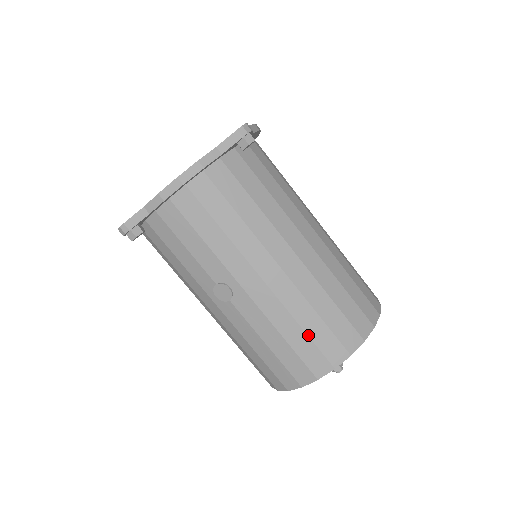
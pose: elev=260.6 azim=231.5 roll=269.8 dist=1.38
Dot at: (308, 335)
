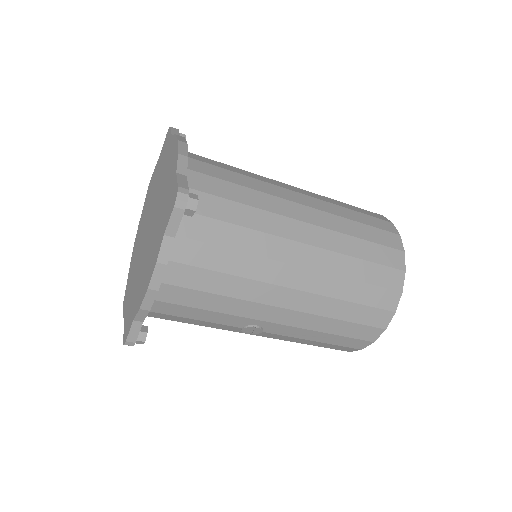
Dot at: (349, 321)
